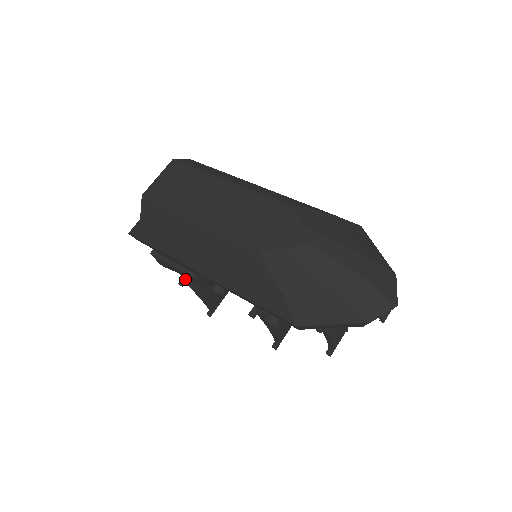
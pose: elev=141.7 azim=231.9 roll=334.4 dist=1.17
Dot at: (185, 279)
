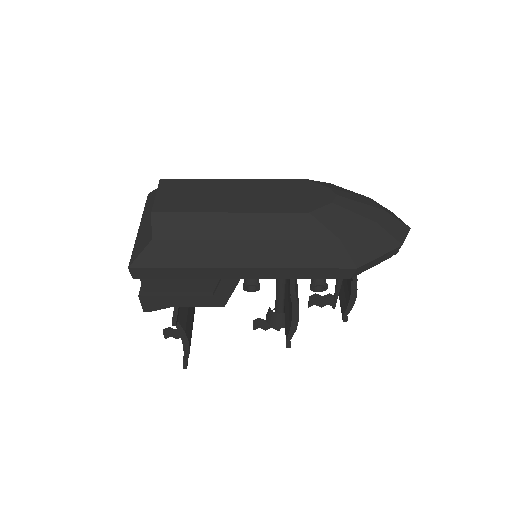
Dot at: (177, 316)
